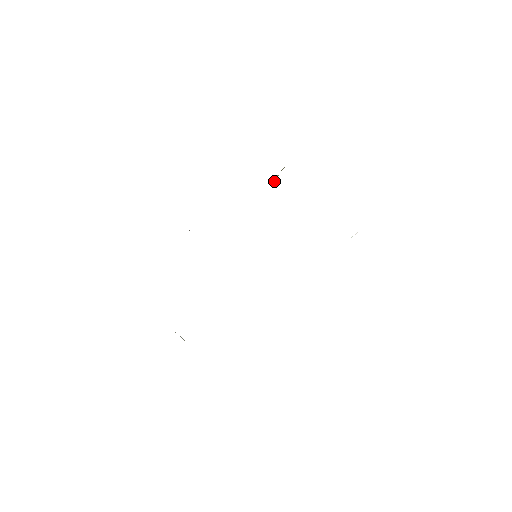
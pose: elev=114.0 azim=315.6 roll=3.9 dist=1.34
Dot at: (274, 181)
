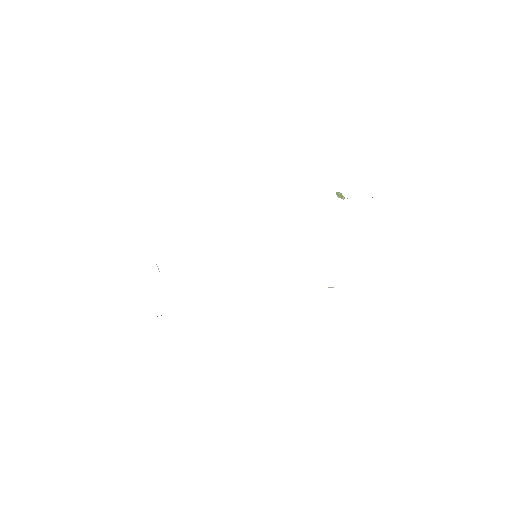
Dot at: (337, 195)
